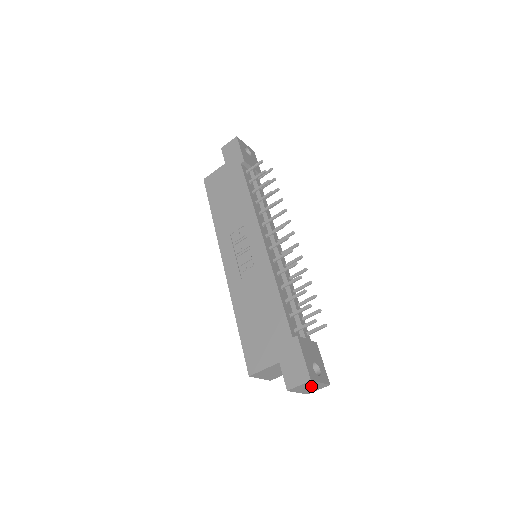
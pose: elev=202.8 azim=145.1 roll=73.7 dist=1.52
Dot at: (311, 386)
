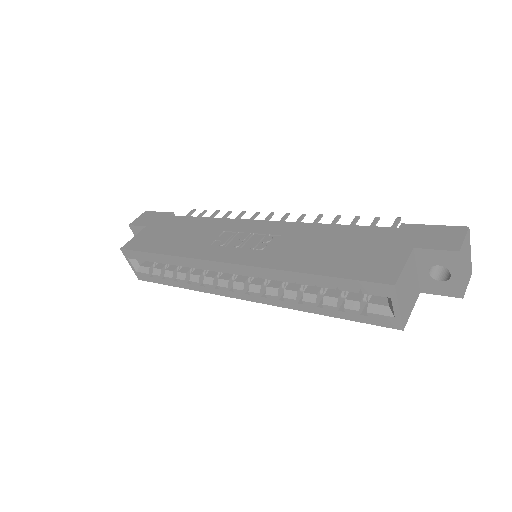
Dot at: (466, 258)
